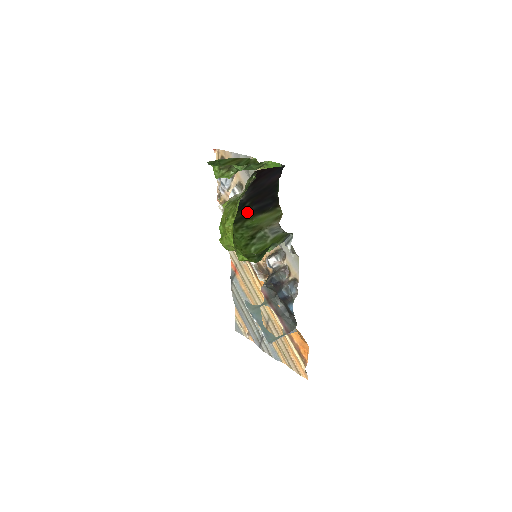
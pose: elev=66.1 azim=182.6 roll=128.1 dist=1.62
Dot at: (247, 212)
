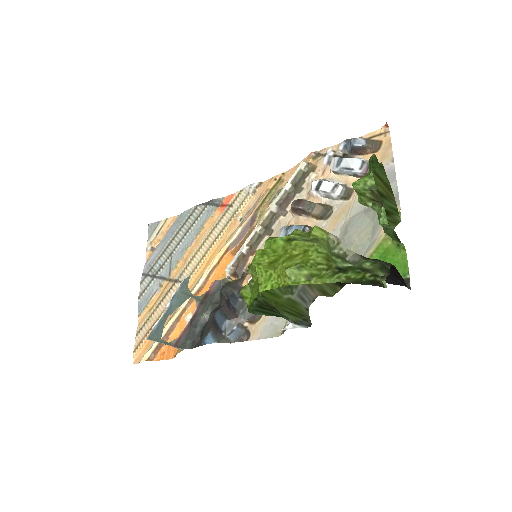
Dot at: occluded
